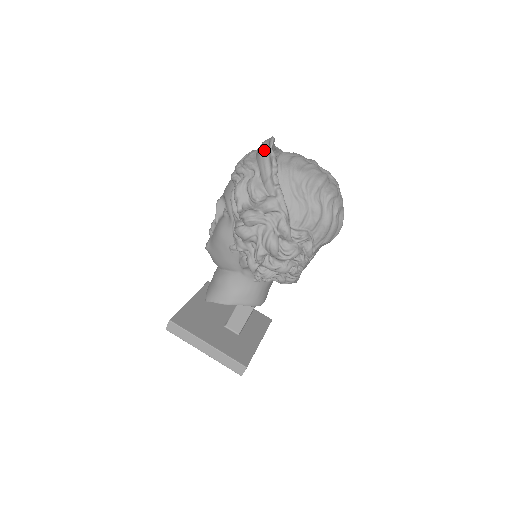
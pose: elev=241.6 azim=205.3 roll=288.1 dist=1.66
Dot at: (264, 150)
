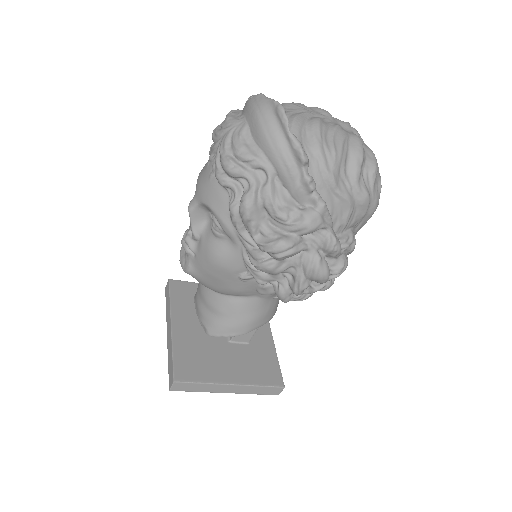
Dot at: (274, 133)
